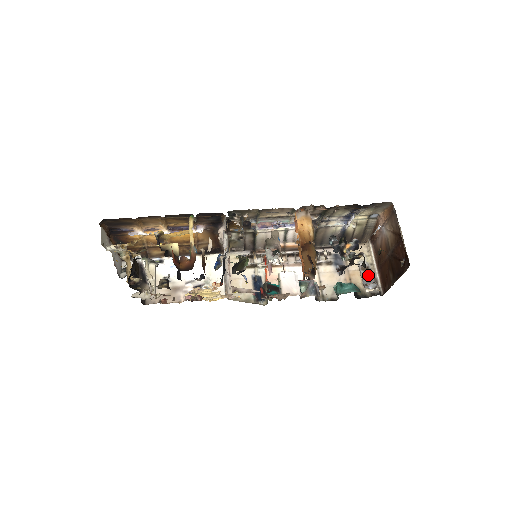
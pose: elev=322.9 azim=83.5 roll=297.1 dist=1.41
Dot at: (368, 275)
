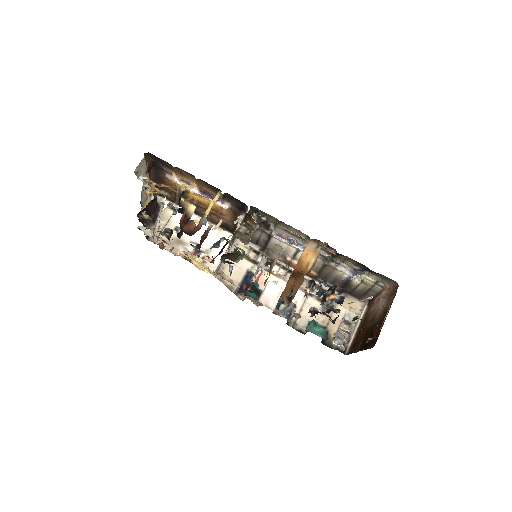
Dot at: (346, 330)
